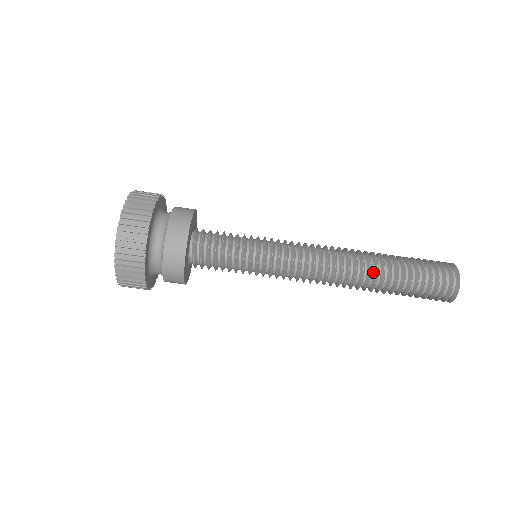
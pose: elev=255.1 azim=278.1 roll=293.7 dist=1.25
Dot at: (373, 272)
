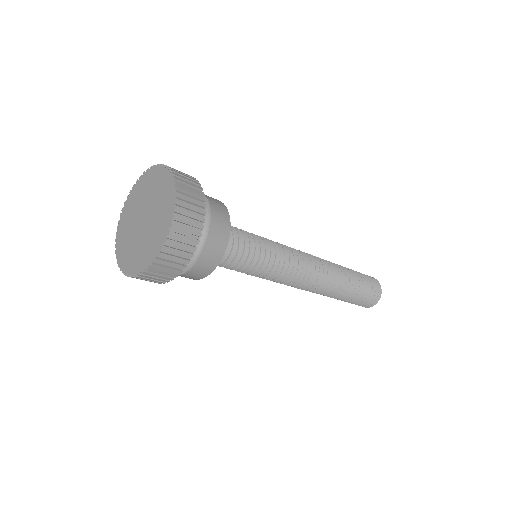
Dot at: (333, 289)
